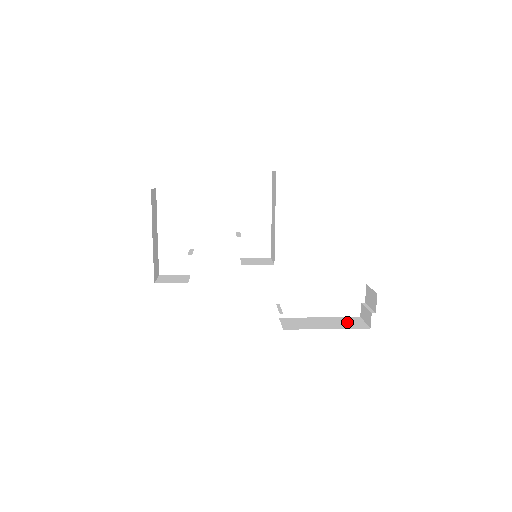
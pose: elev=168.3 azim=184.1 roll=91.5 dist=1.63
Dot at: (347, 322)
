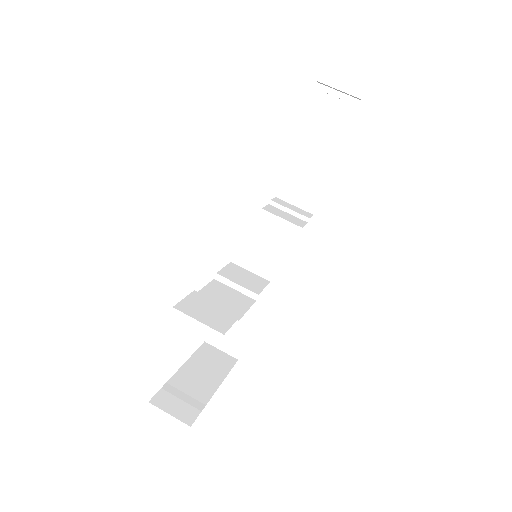
Dot at: (329, 124)
